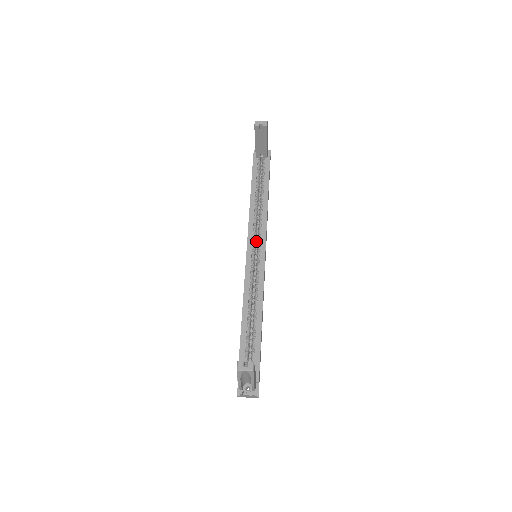
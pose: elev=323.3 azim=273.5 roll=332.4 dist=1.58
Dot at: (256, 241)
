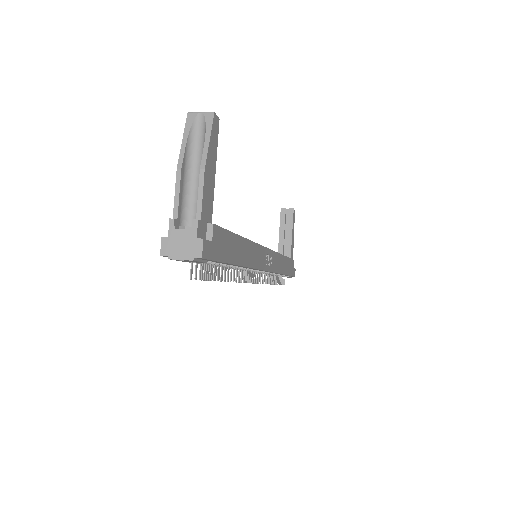
Dot at: occluded
